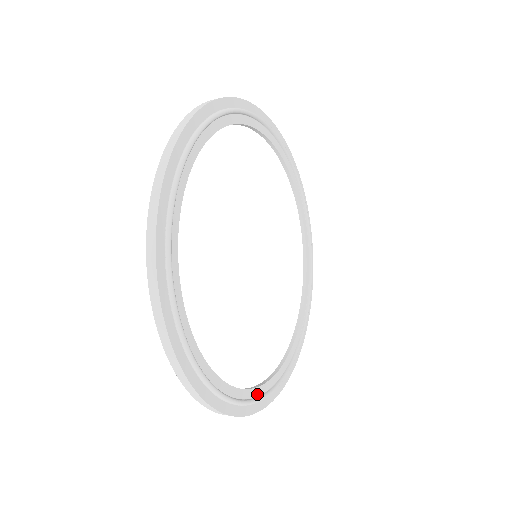
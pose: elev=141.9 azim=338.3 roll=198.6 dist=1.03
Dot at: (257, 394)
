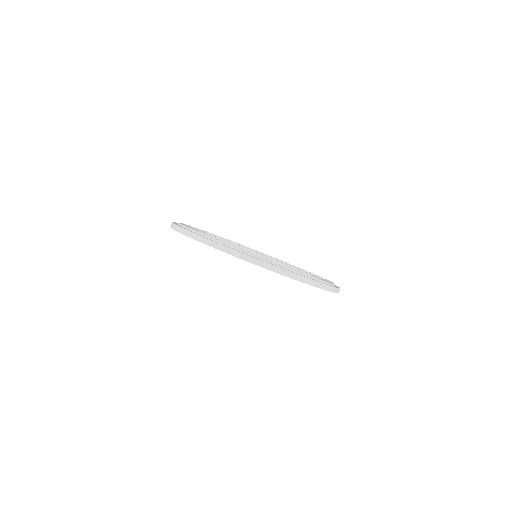
Dot at: occluded
